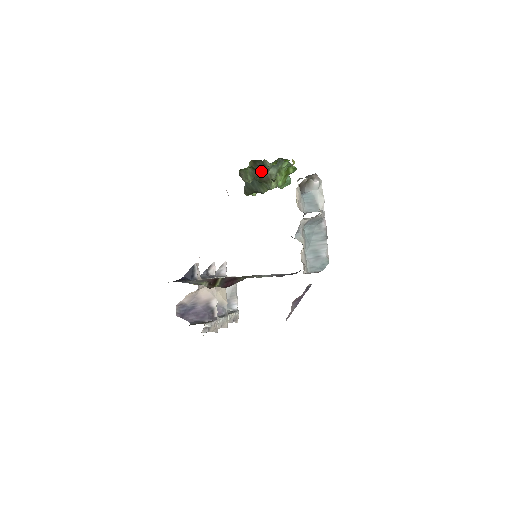
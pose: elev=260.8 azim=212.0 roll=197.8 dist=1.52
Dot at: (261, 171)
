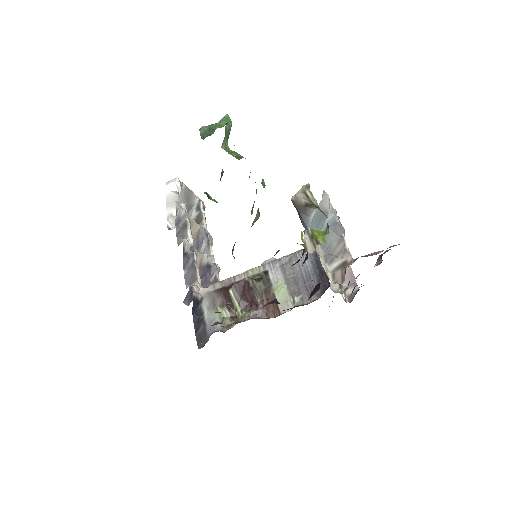
Dot at: occluded
